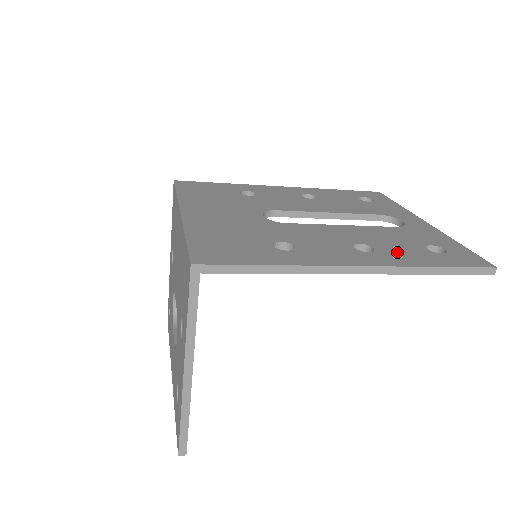
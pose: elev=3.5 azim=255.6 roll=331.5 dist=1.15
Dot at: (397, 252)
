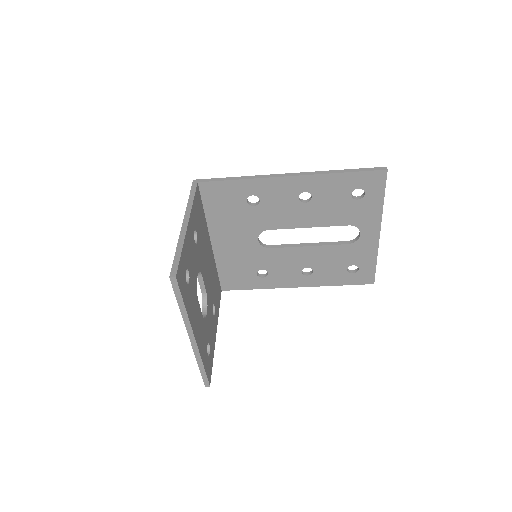
Dot at: occluded
